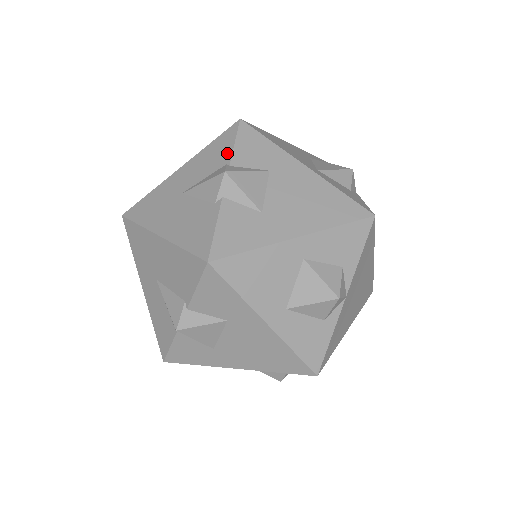
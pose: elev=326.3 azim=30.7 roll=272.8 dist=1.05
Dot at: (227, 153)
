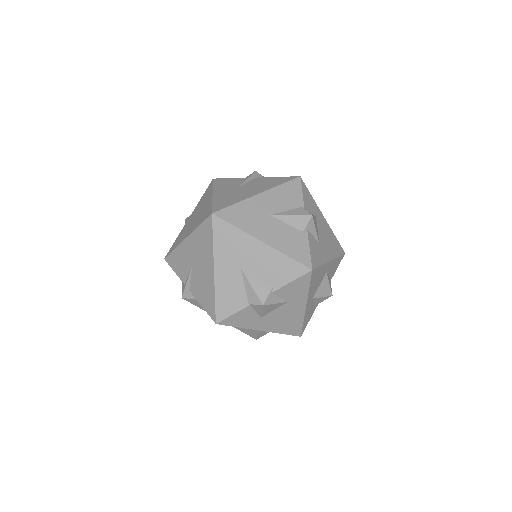
Dot at: (299, 198)
